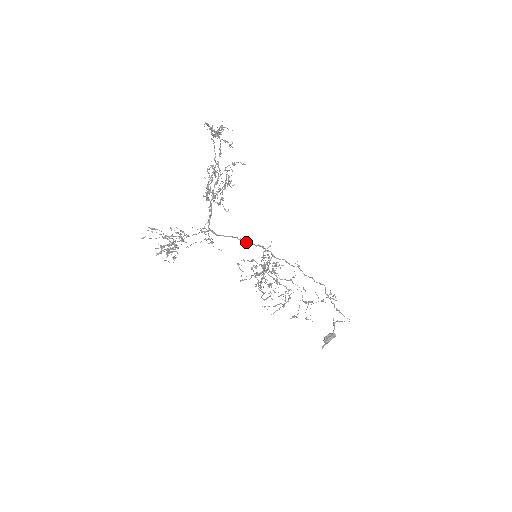
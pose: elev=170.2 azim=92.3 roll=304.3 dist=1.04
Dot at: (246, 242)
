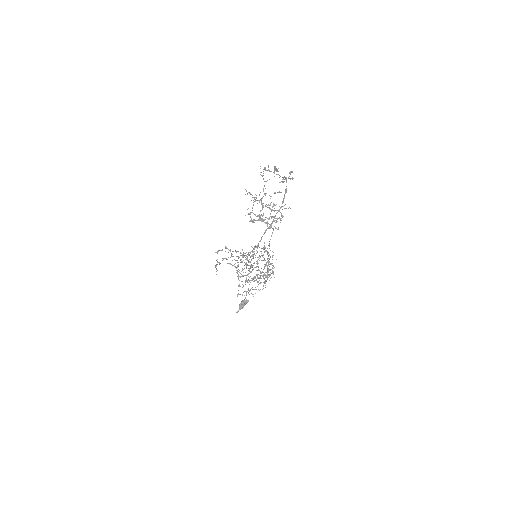
Dot at: occluded
